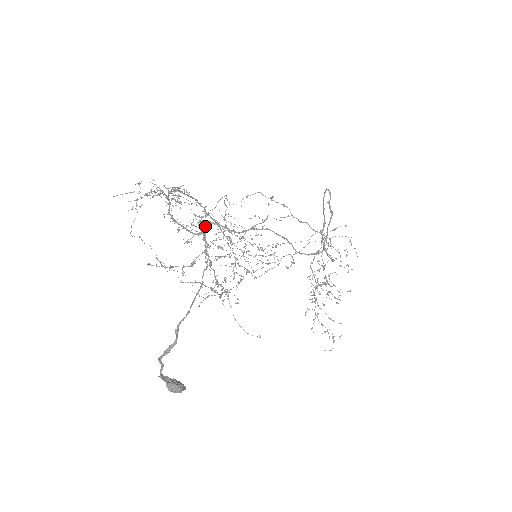
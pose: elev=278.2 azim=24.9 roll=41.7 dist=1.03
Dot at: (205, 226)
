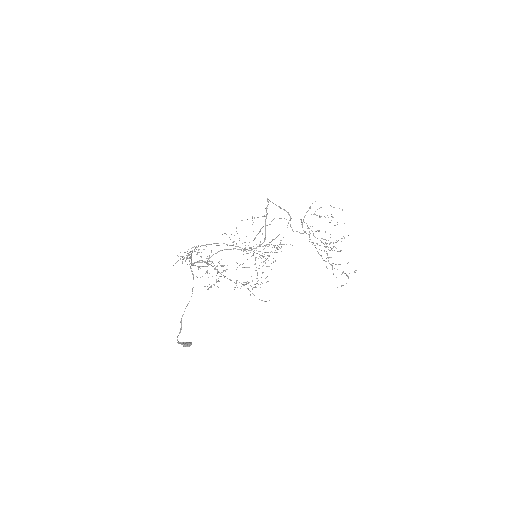
Dot at: occluded
